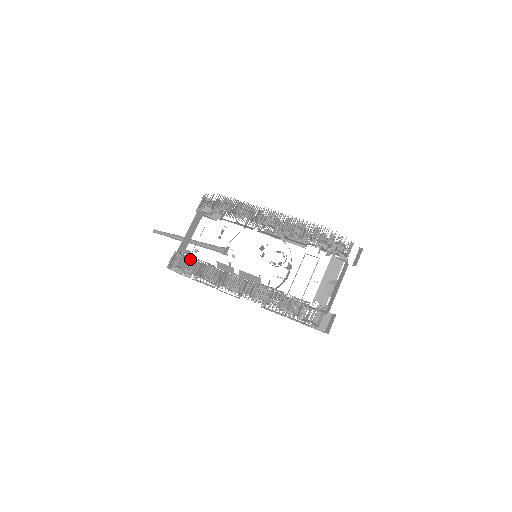
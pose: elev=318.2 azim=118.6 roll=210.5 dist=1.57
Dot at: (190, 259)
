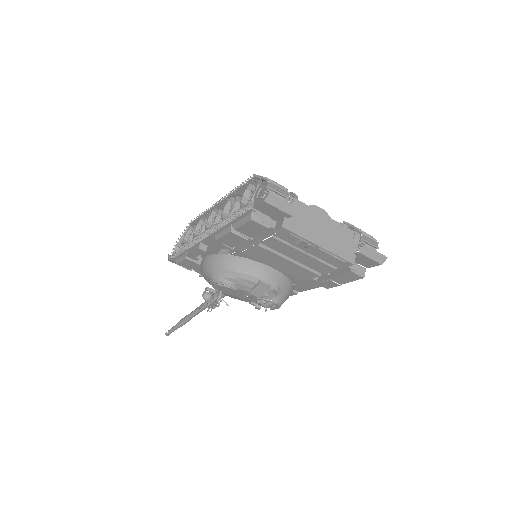
Dot at: occluded
